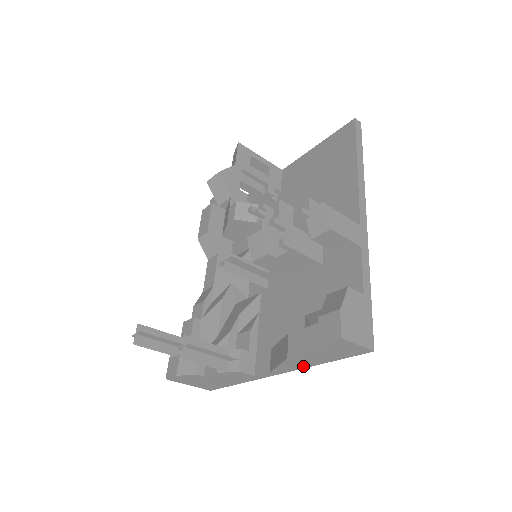
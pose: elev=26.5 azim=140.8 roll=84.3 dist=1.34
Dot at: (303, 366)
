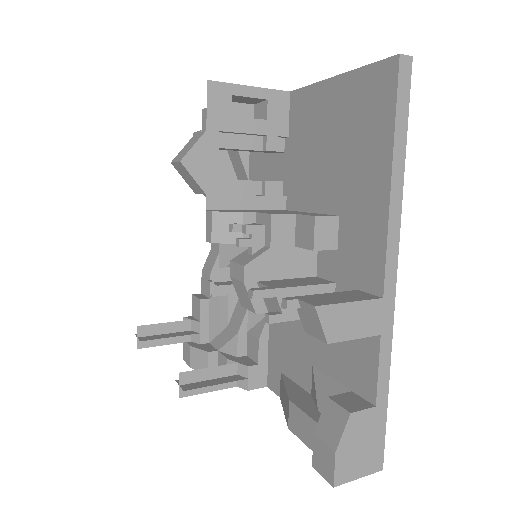
Dot at: occluded
